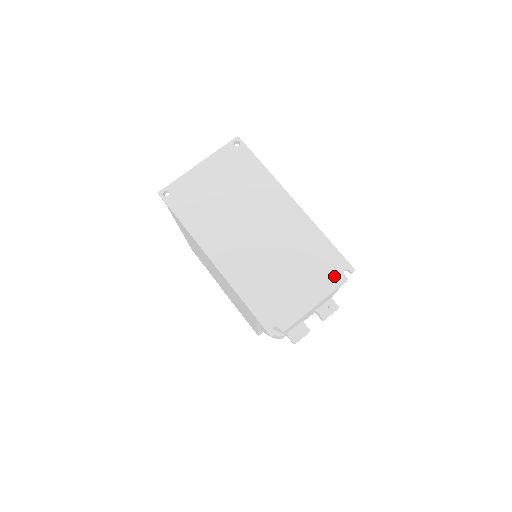
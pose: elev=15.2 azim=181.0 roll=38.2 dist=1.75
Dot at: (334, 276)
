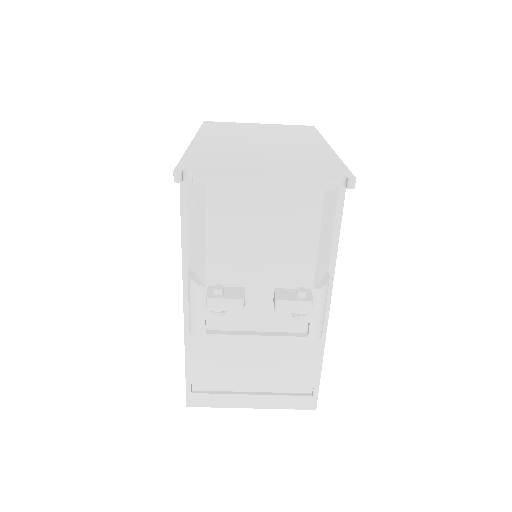
Dot at: (320, 174)
